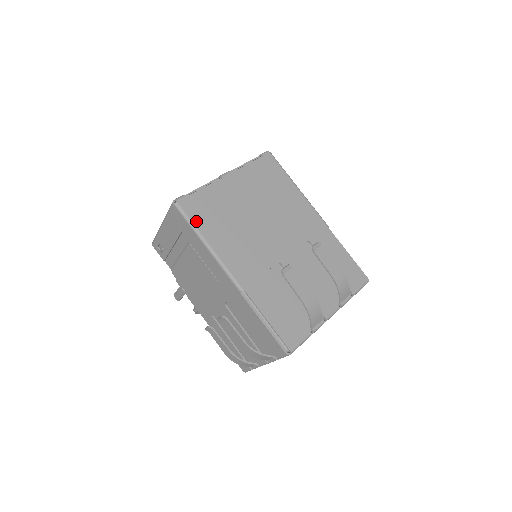
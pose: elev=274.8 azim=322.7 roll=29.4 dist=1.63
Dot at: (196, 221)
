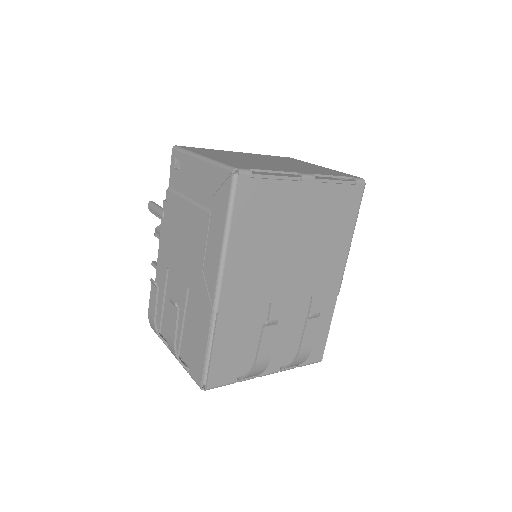
Dot at: (238, 210)
